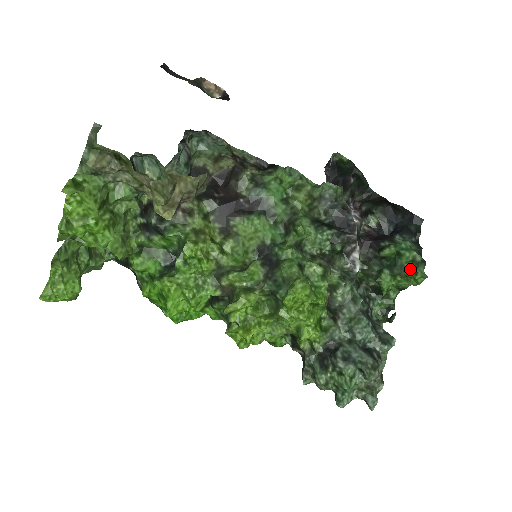
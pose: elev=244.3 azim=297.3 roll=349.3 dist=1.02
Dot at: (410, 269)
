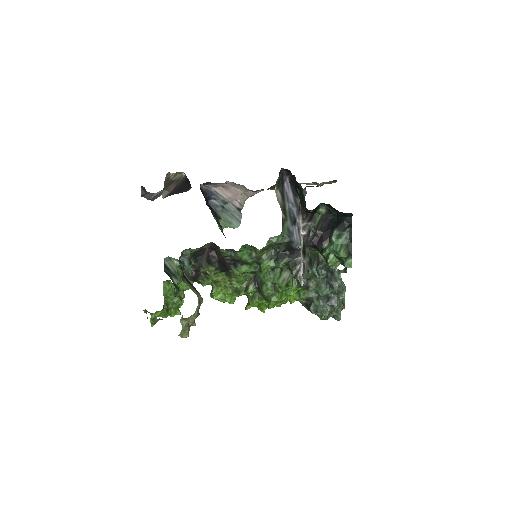
Dot at: (342, 260)
